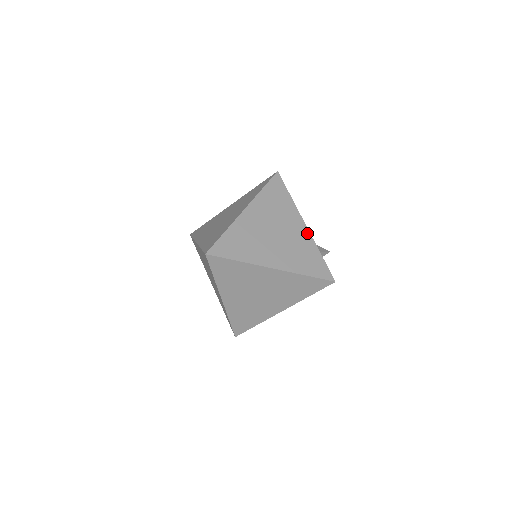
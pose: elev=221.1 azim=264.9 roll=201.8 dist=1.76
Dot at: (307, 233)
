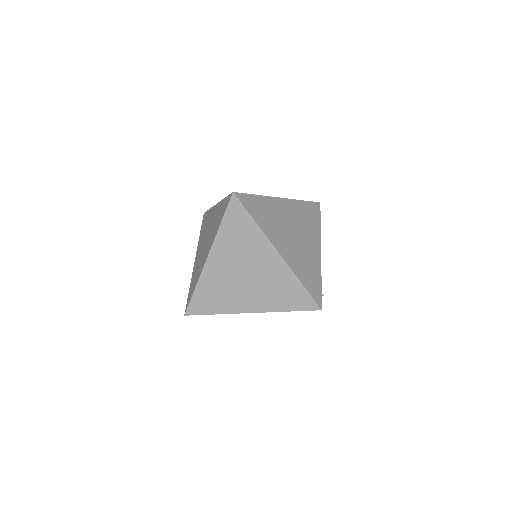
Dot at: (319, 258)
